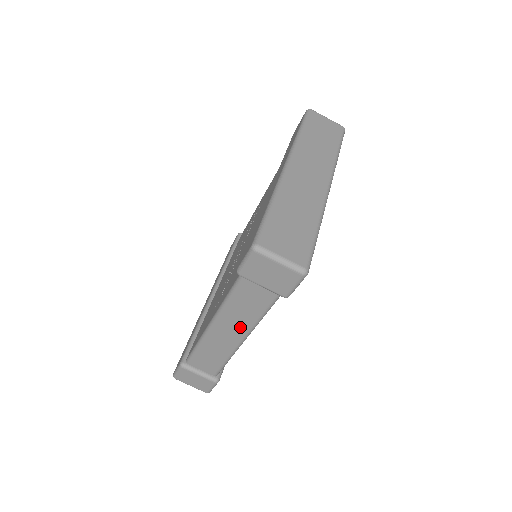
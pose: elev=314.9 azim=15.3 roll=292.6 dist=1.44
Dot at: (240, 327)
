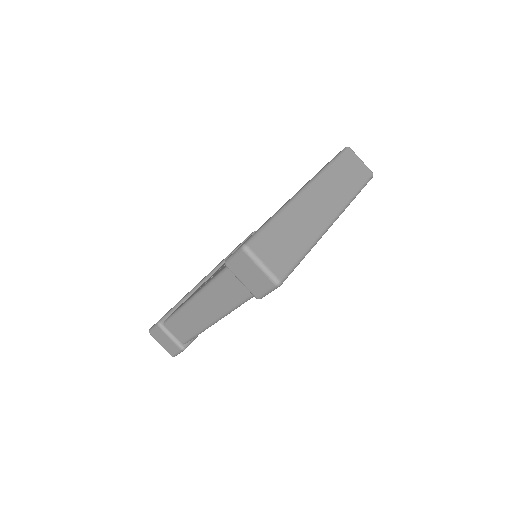
Dot at: (215, 310)
